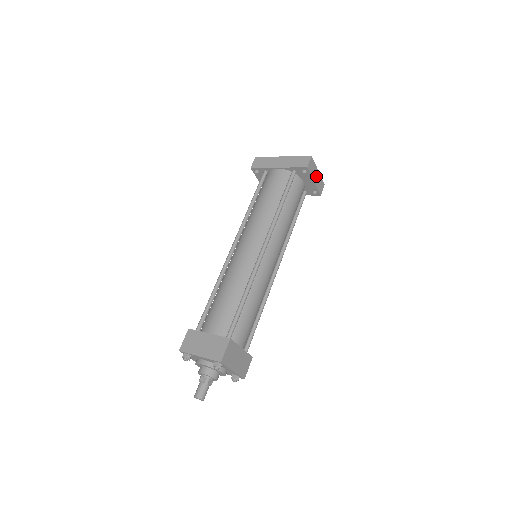
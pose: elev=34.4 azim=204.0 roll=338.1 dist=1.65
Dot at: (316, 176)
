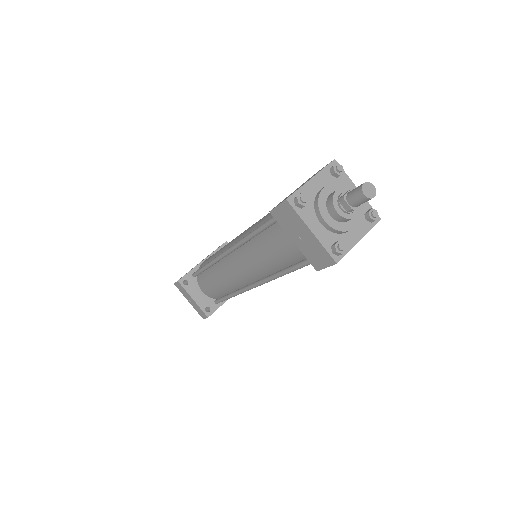
Dot at: occluded
